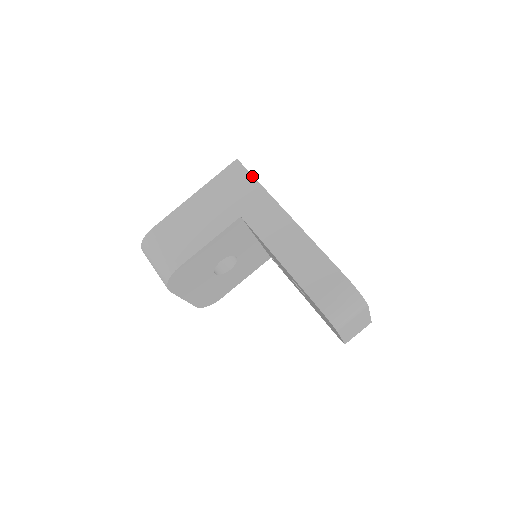
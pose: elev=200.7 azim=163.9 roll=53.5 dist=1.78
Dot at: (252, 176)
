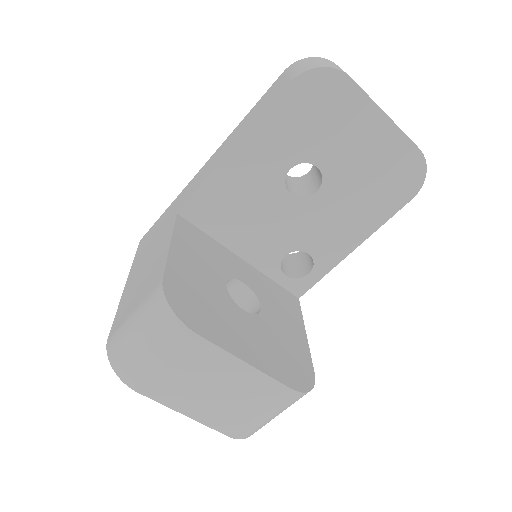
Dot at: (160, 217)
